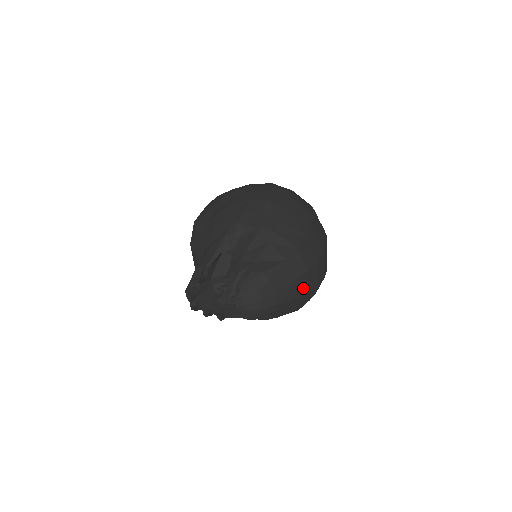
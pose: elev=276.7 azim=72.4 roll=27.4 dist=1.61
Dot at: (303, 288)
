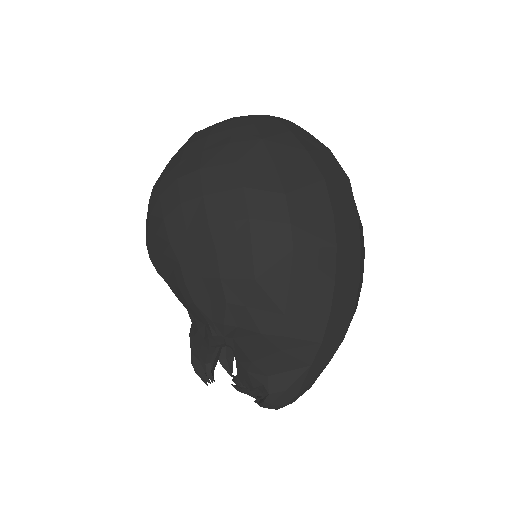
Dot at: occluded
